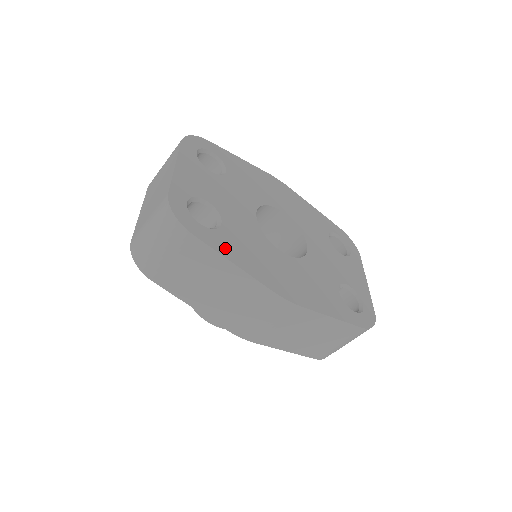
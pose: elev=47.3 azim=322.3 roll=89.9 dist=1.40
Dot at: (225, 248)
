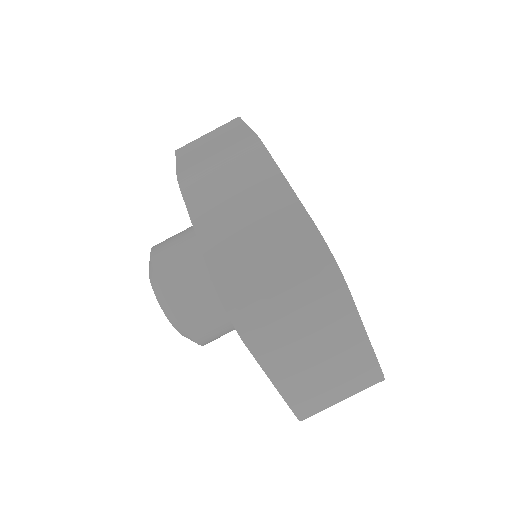
Dot at: occluded
